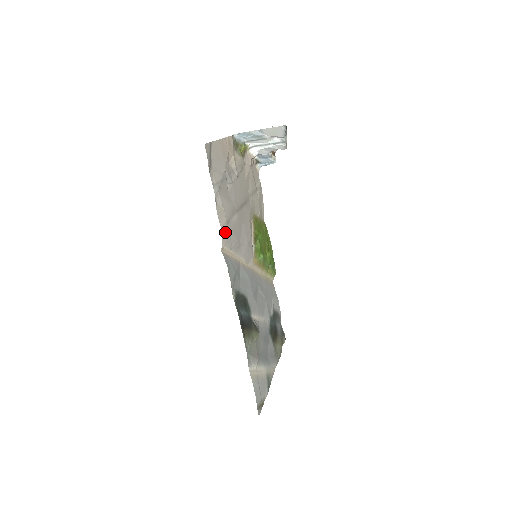
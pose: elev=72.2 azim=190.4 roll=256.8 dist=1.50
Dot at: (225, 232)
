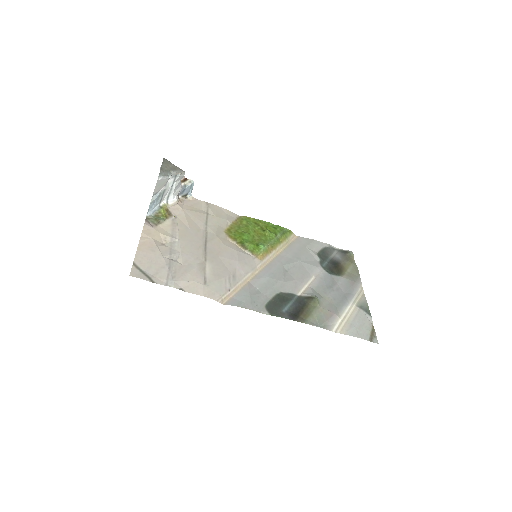
Dot at: (211, 292)
